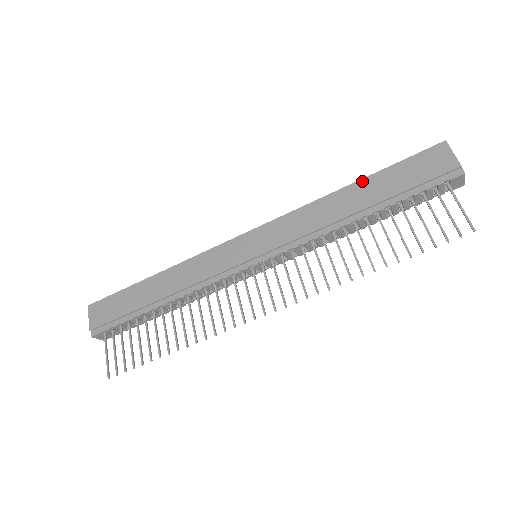
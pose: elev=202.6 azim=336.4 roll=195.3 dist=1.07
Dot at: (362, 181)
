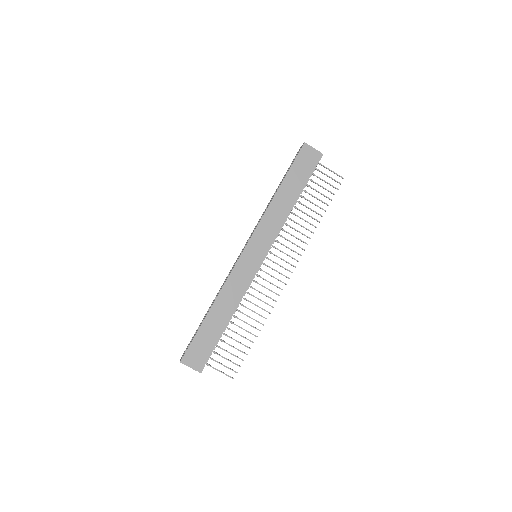
Dot at: (283, 184)
